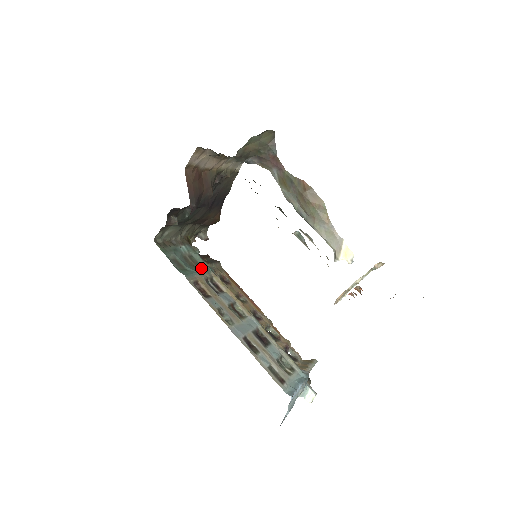
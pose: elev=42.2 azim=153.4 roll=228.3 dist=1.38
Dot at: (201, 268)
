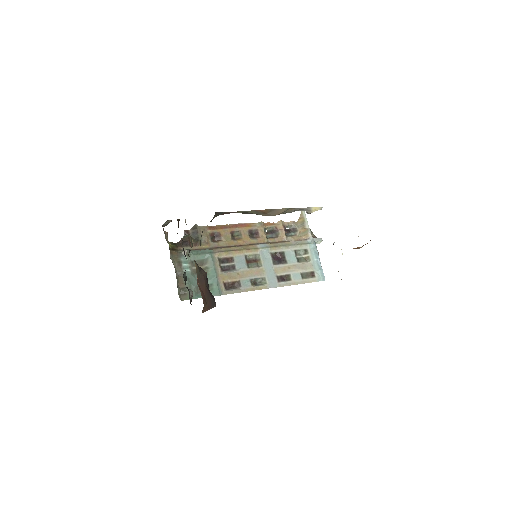
Dot at: (208, 264)
